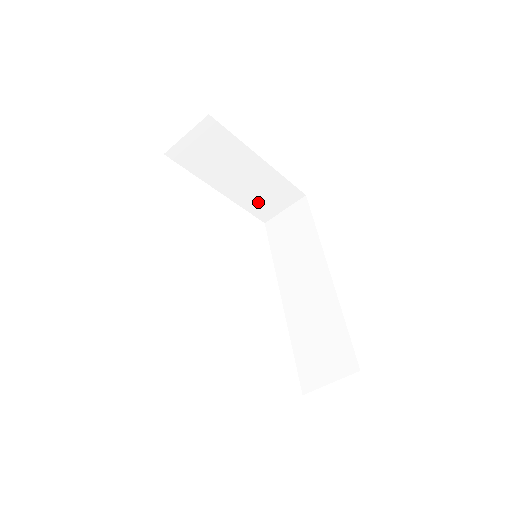
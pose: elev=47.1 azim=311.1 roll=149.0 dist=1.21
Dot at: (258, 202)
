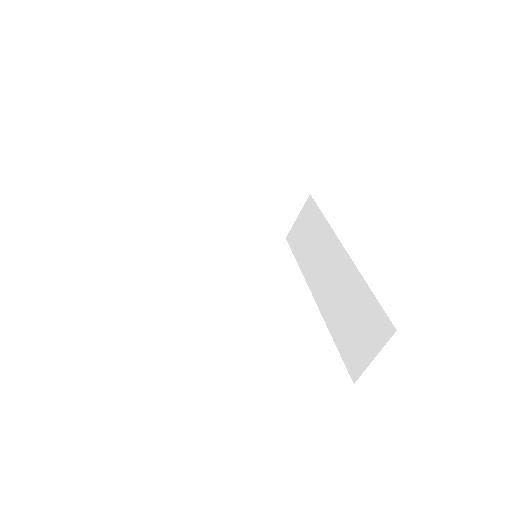
Dot at: (267, 218)
